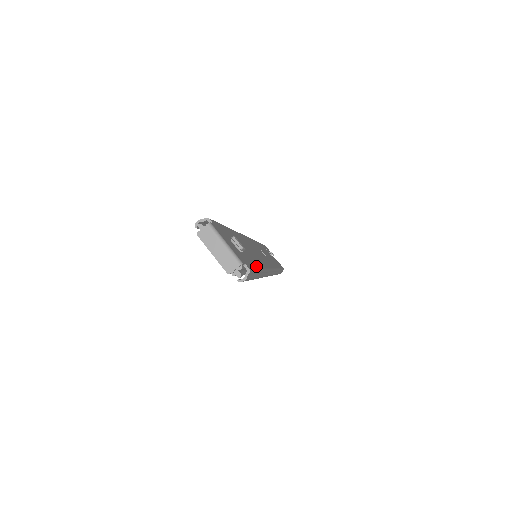
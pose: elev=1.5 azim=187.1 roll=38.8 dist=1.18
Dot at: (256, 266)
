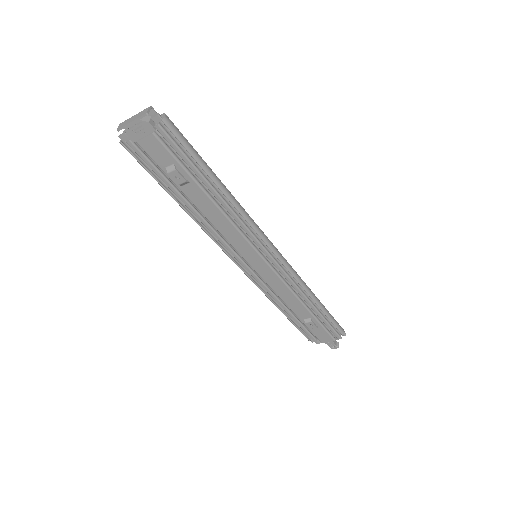
Dot at: occluded
